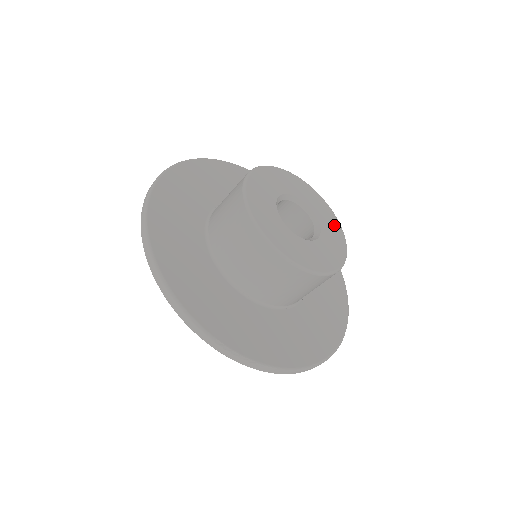
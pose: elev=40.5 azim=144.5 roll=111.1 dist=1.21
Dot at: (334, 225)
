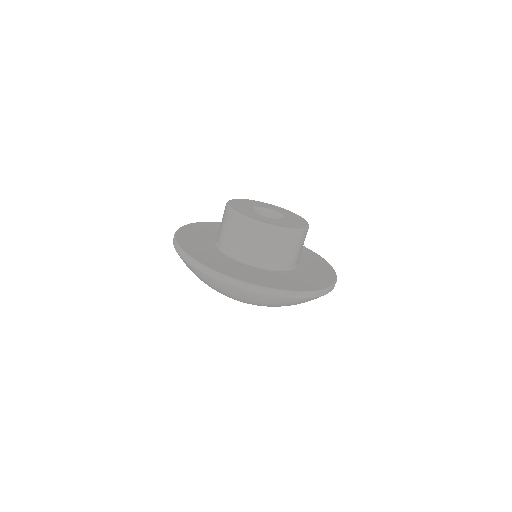
Dot at: (301, 223)
